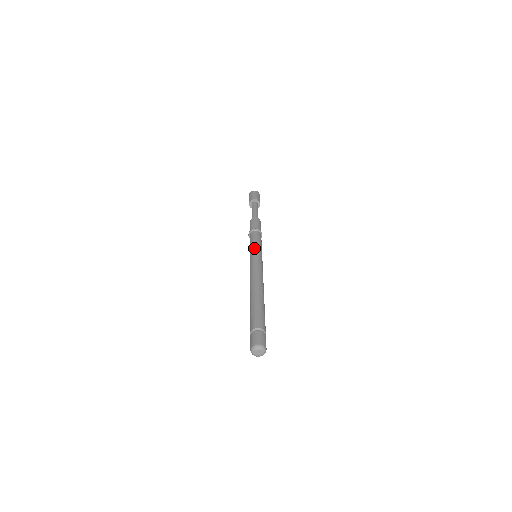
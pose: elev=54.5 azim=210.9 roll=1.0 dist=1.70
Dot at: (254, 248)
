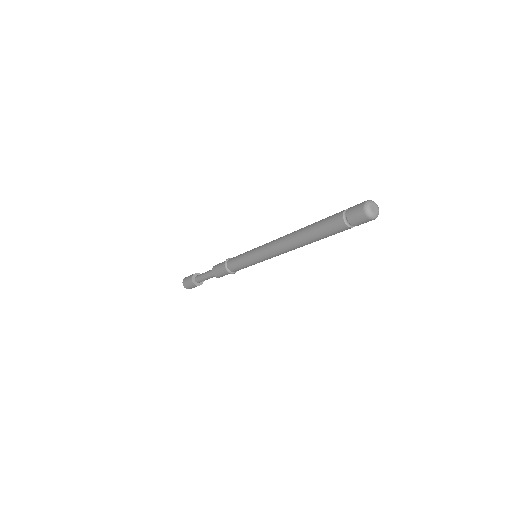
Dot at: occluded
